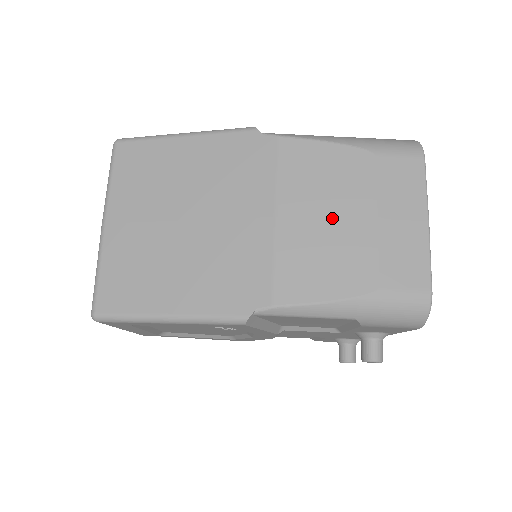
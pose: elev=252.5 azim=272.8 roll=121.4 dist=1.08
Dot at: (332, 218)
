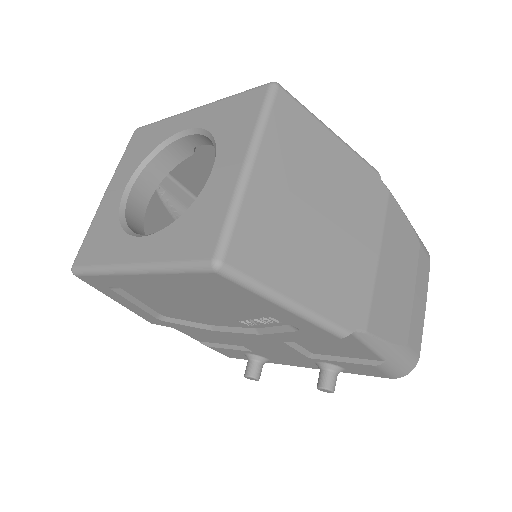
Dot at: (400, 277)
